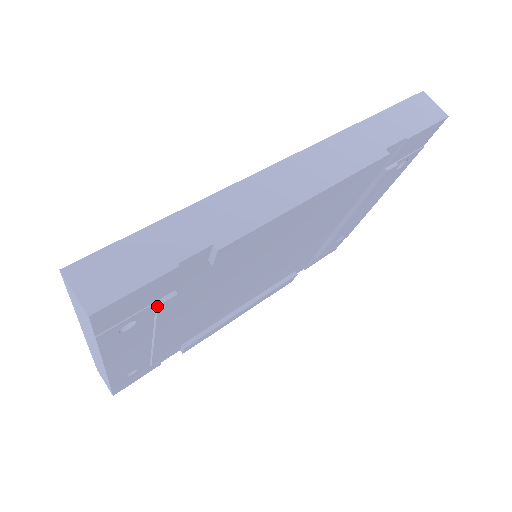
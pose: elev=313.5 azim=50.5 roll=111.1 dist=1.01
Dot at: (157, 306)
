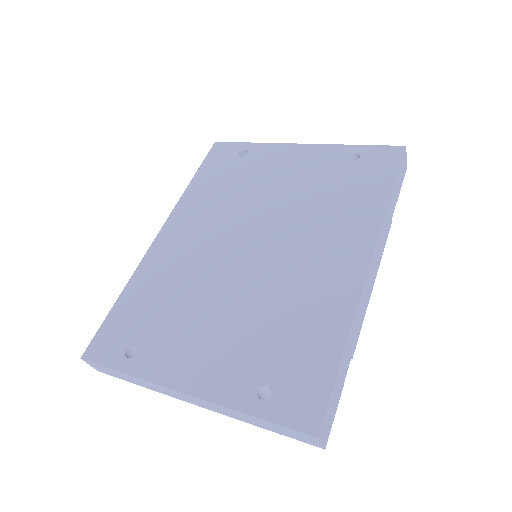
Dot at: occluded
